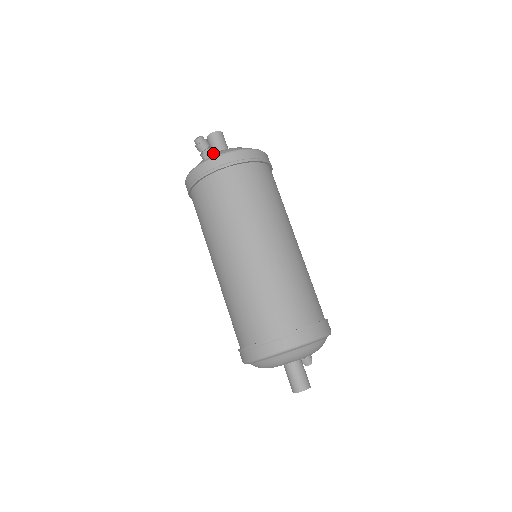
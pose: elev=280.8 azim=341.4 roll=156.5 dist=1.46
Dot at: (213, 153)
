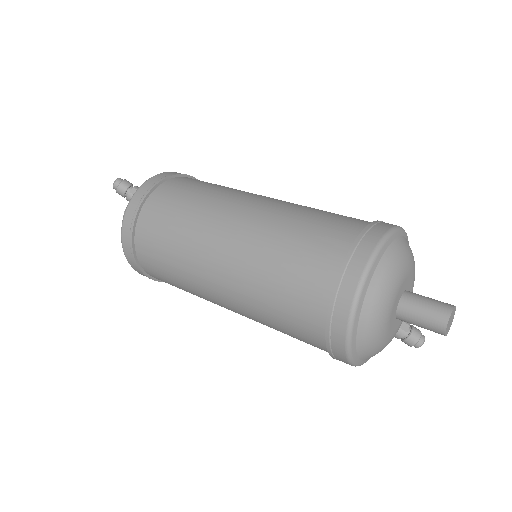
Dot at: occluded
